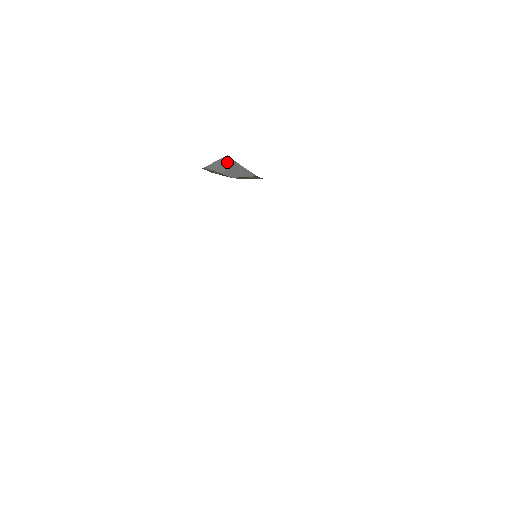
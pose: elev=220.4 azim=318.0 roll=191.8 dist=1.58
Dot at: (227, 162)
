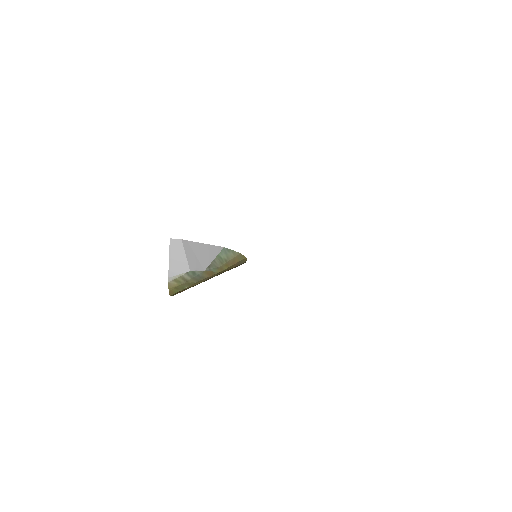
Dot at: (178, 249)
